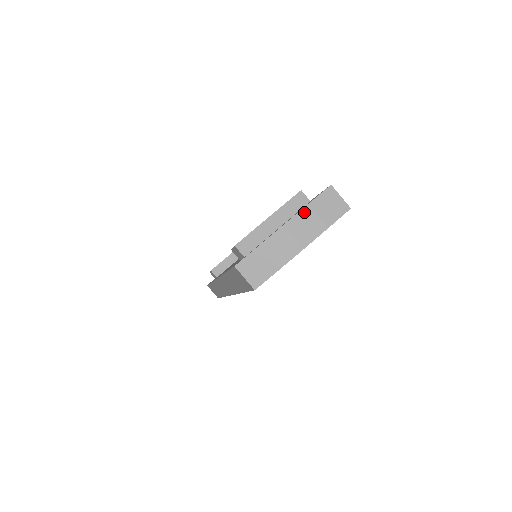
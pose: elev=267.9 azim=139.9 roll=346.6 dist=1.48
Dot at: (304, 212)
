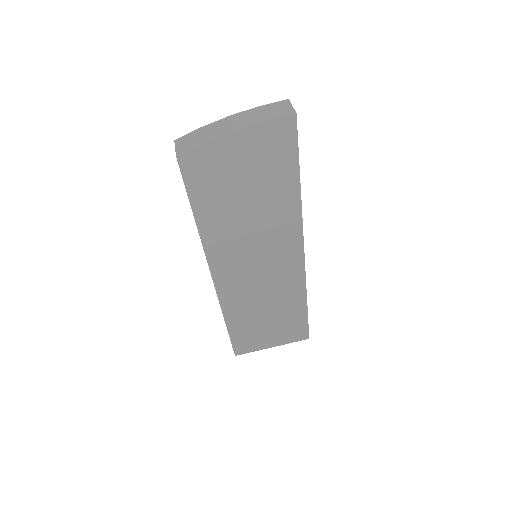
Dot at: (252, 110)
